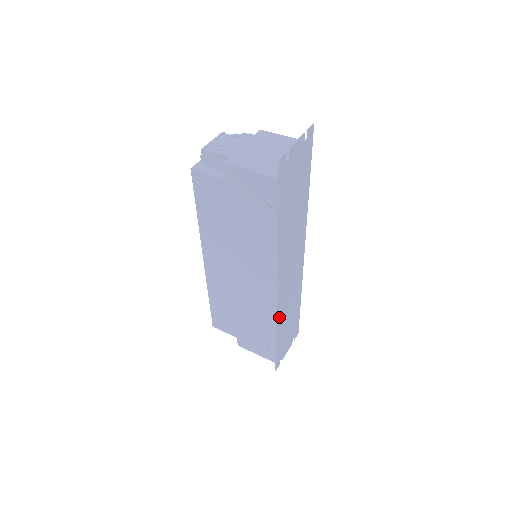
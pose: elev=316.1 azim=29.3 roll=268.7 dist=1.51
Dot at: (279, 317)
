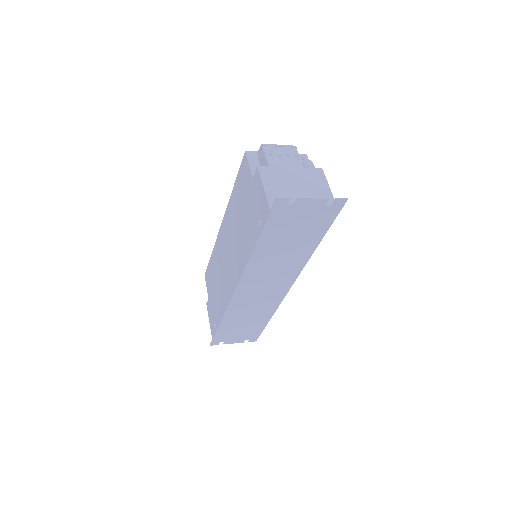
Dot at: (231, 311)
